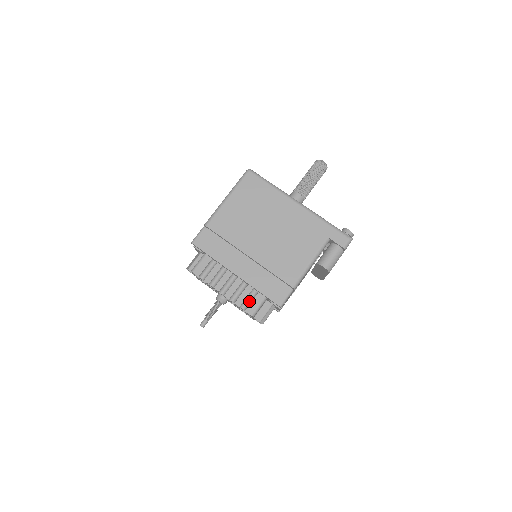
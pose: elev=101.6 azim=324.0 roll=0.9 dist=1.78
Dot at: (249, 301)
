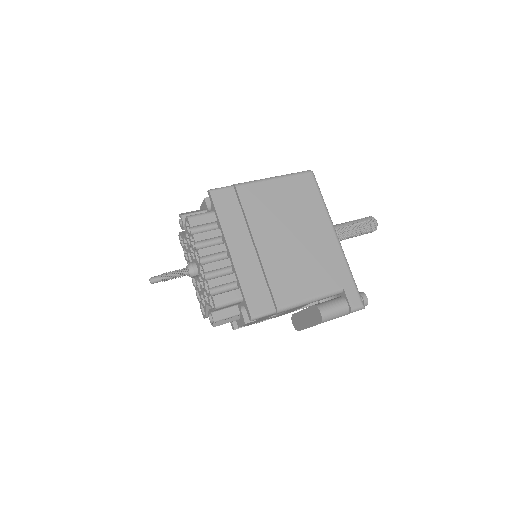
Dot at: (223, 290)
